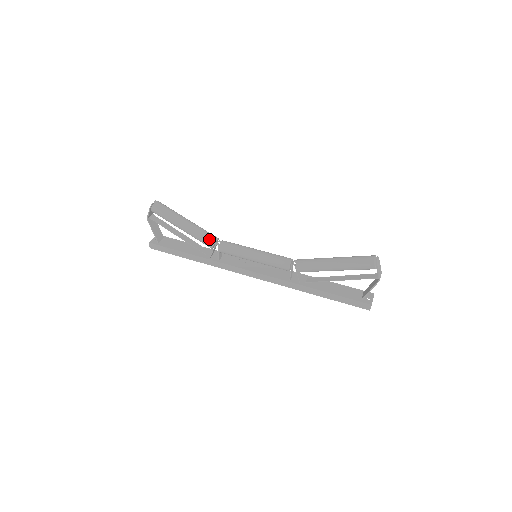
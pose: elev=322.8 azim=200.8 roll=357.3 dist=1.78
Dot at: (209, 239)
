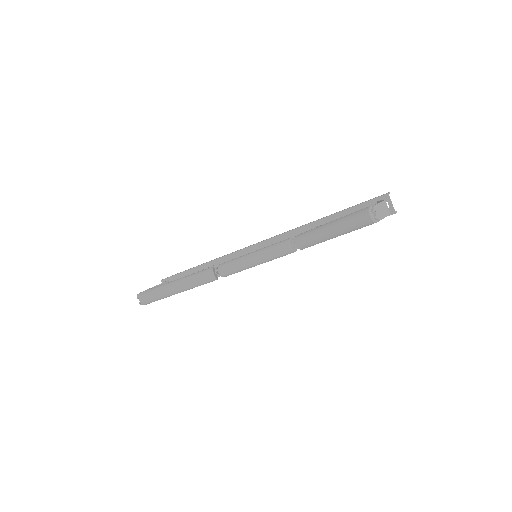
Dot at: (209, 281)
